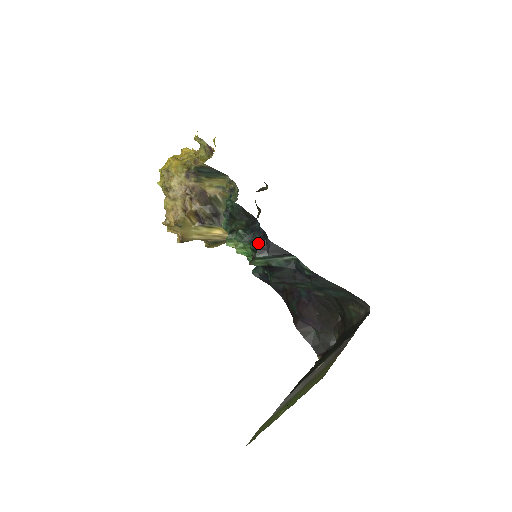
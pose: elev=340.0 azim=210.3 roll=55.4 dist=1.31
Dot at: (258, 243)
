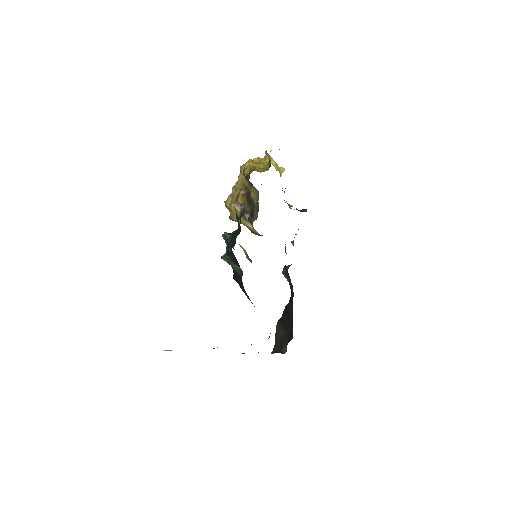
Dot at: (229, 247)
